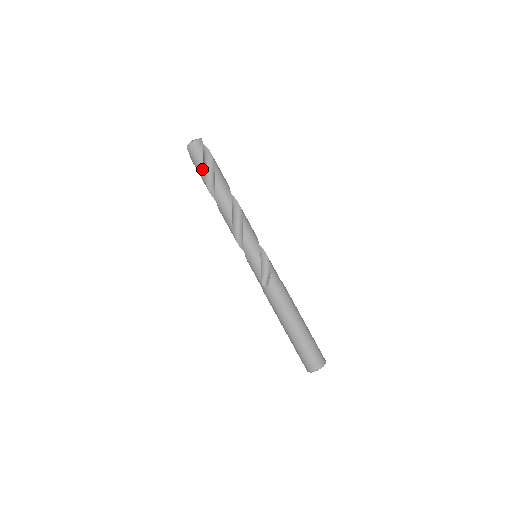
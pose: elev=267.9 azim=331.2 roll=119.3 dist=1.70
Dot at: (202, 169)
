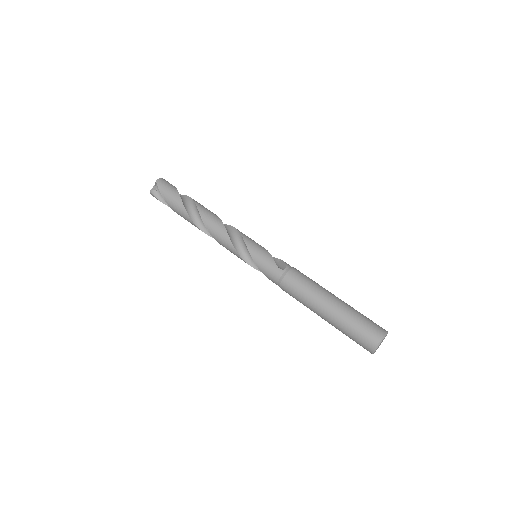
Dot at: (177, 193)
